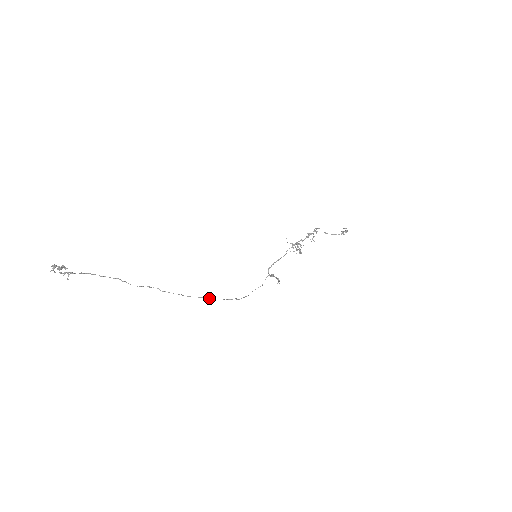
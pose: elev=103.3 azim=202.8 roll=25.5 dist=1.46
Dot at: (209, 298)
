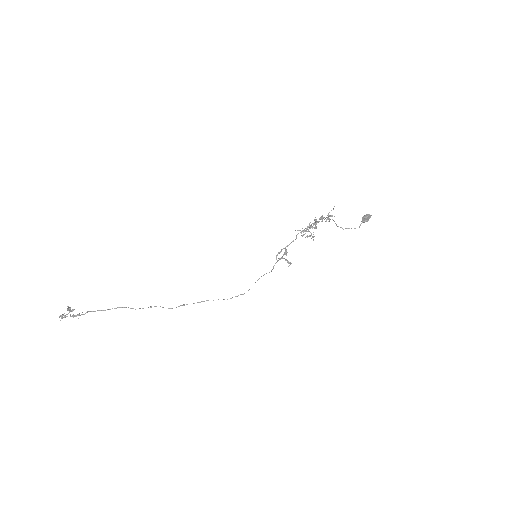
Dot at: occluded
